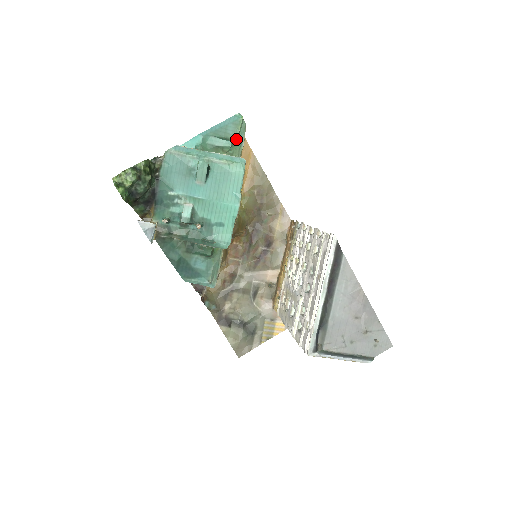
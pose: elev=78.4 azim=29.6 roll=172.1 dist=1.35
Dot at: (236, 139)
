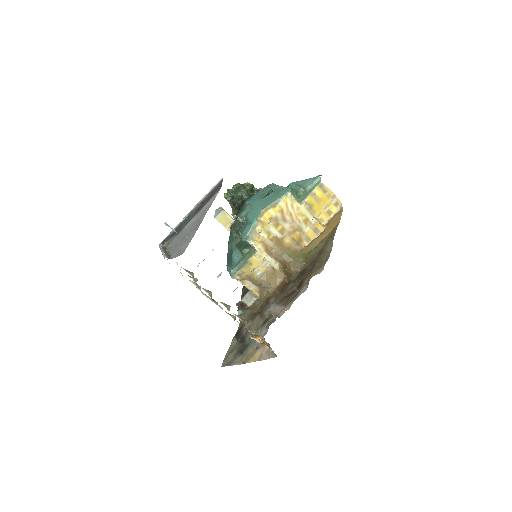
Dot at: (307, 188)
